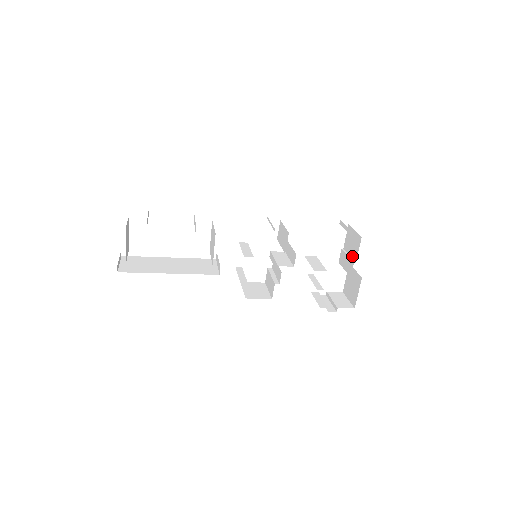
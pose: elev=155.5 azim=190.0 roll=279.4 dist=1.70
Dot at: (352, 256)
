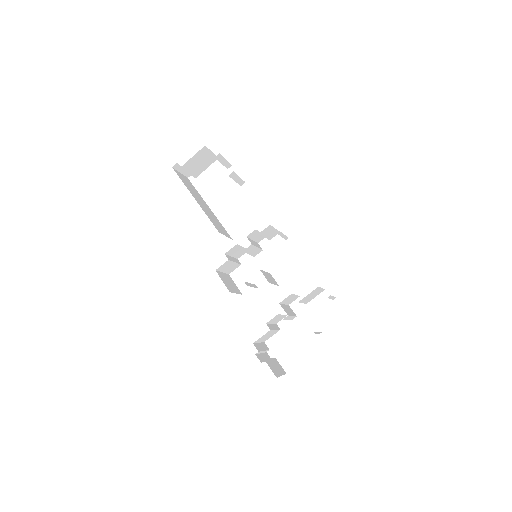
Dot at: occluded
